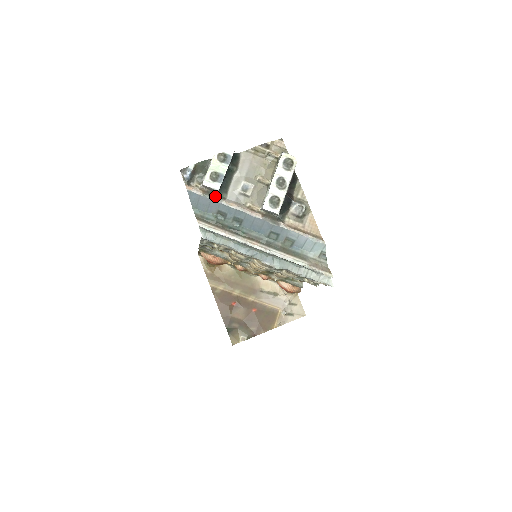
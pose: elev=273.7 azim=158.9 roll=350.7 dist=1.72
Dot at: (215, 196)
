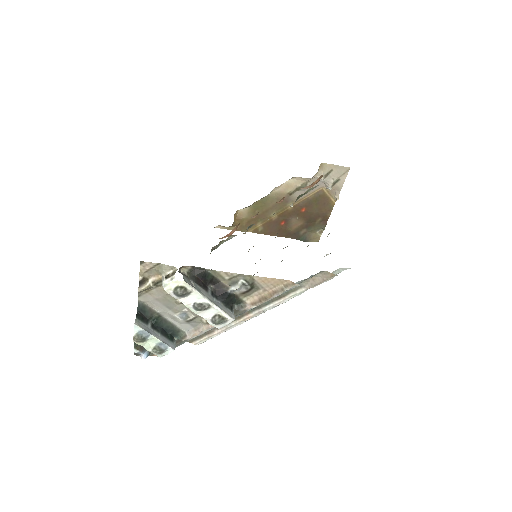
Dot at: (178, 343)
